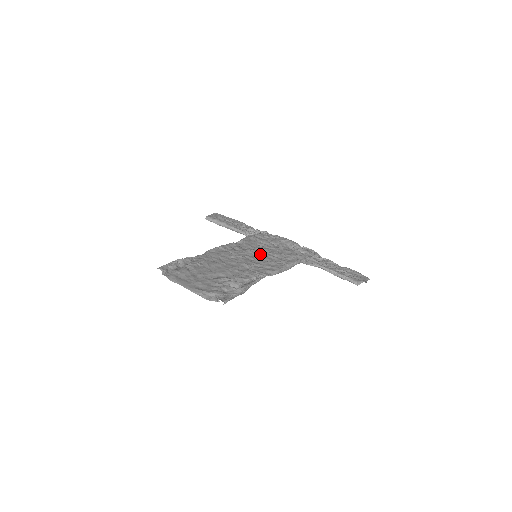
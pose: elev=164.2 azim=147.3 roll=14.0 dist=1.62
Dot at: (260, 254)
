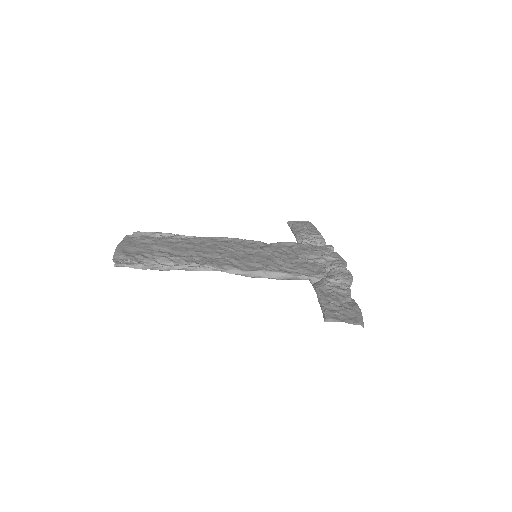
Dot at: (261, 255)
